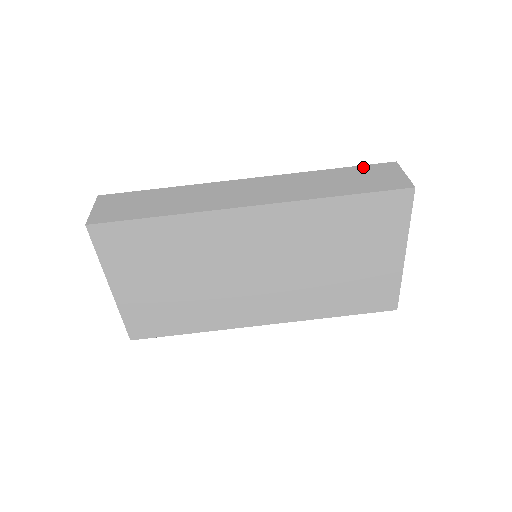
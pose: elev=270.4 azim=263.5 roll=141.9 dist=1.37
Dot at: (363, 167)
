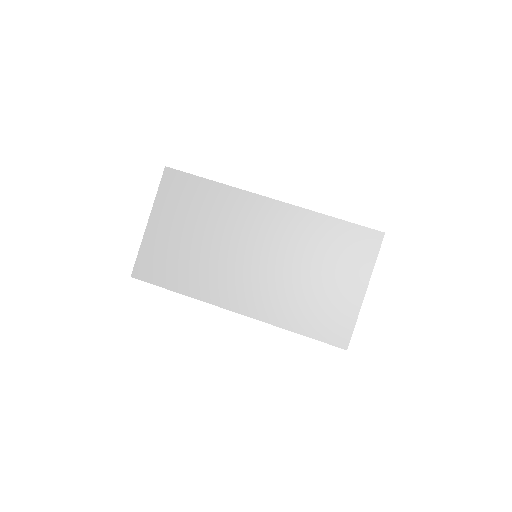
Dot at: occluded
